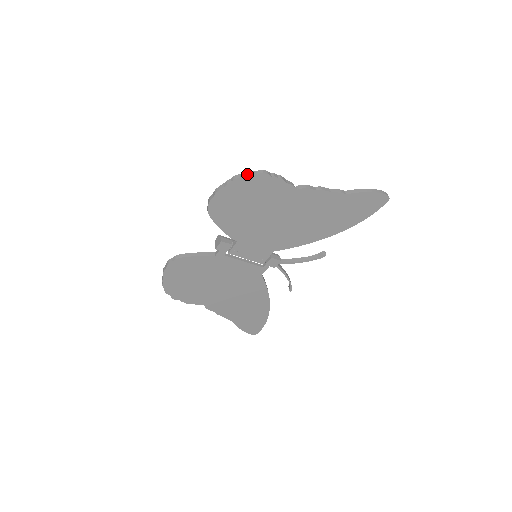
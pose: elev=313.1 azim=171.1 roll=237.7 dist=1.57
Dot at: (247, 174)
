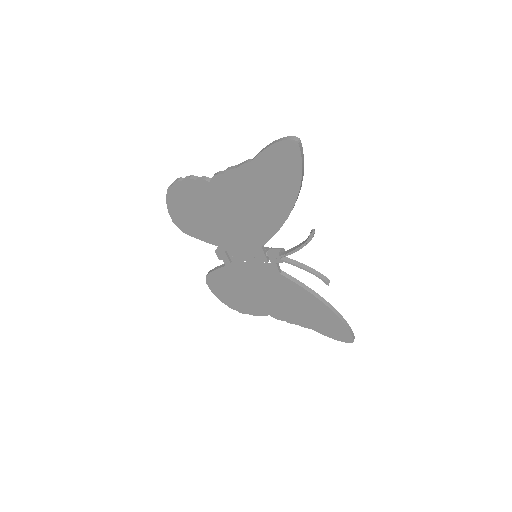
Dot at: (168, 188)
